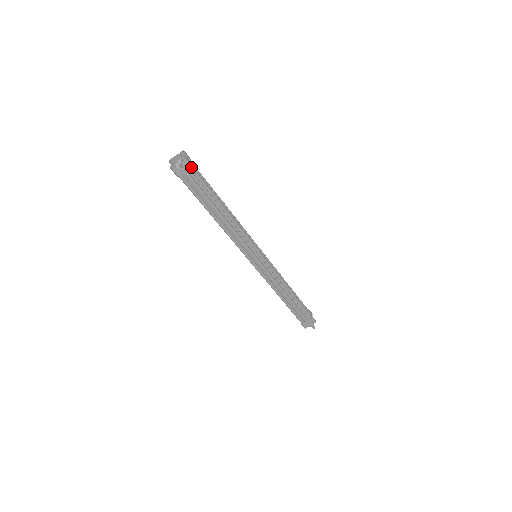
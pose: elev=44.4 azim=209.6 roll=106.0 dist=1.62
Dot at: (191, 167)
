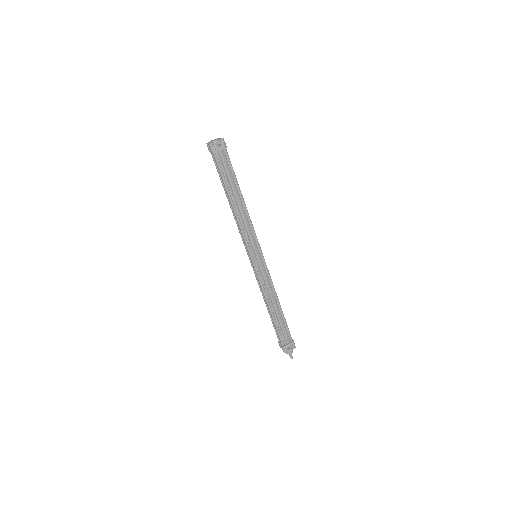
Dot at: (225, 148)
